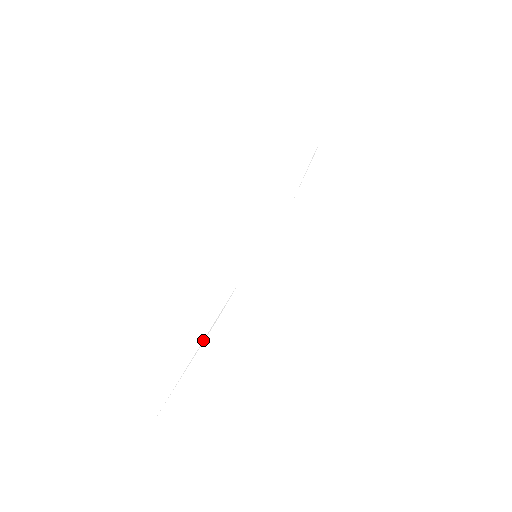
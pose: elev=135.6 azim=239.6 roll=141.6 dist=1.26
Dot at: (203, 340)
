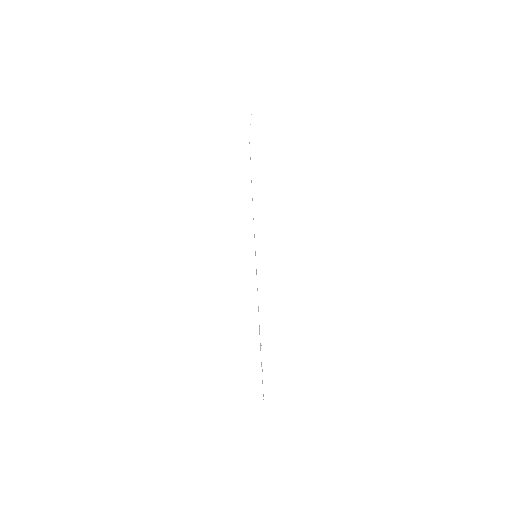
Dot at: (260, 337)
